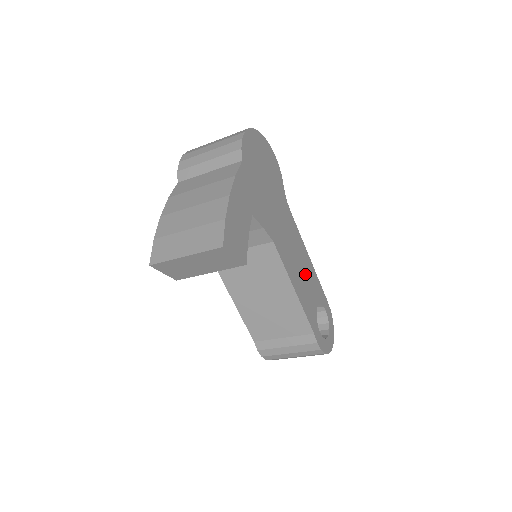
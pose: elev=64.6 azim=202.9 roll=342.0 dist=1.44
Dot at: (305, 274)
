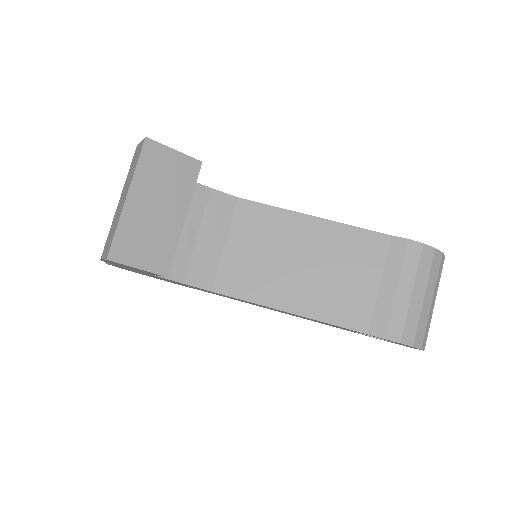
Dot at: occluded
